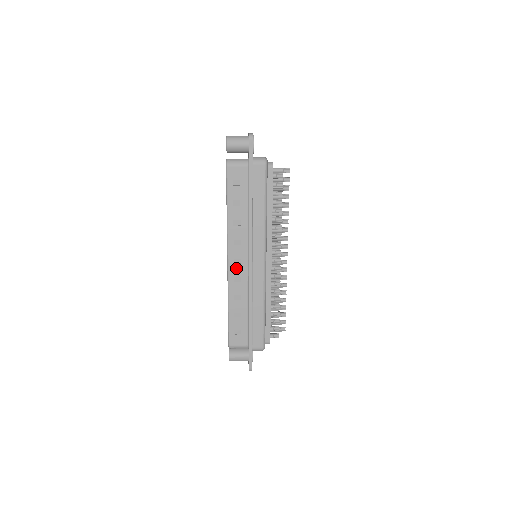
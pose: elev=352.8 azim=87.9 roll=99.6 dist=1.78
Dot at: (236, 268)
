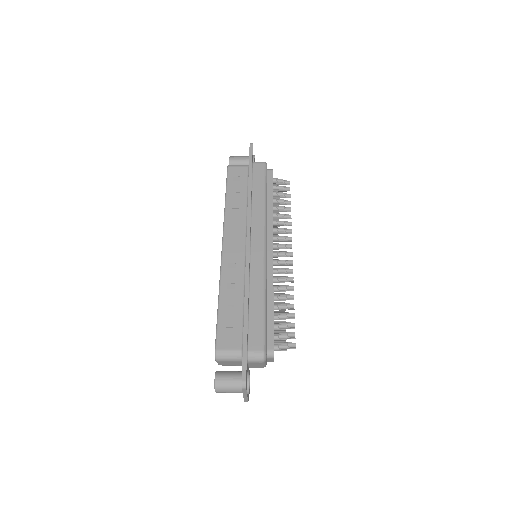
Dot at: (231, 253)
